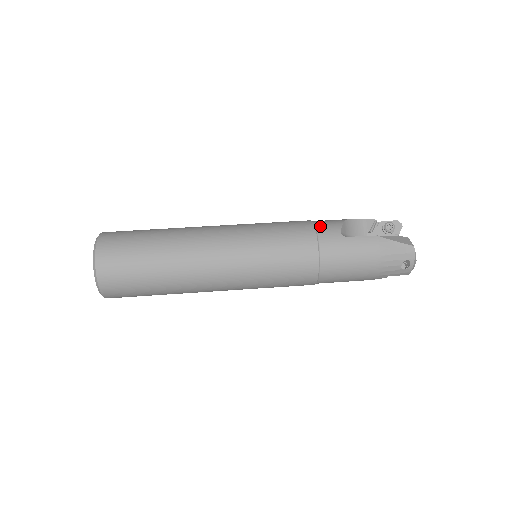
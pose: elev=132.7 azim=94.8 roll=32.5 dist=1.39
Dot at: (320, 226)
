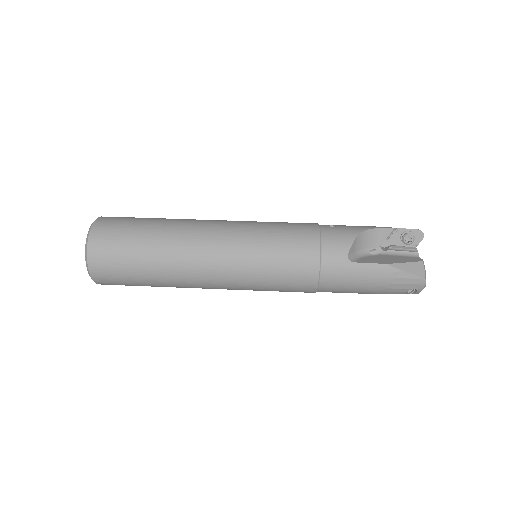
Dot at: (327, 244)
